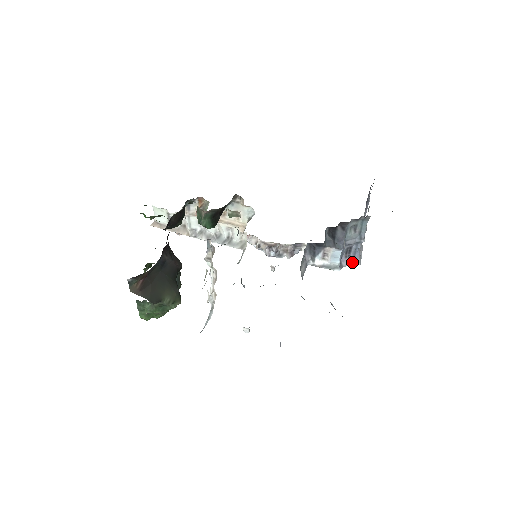
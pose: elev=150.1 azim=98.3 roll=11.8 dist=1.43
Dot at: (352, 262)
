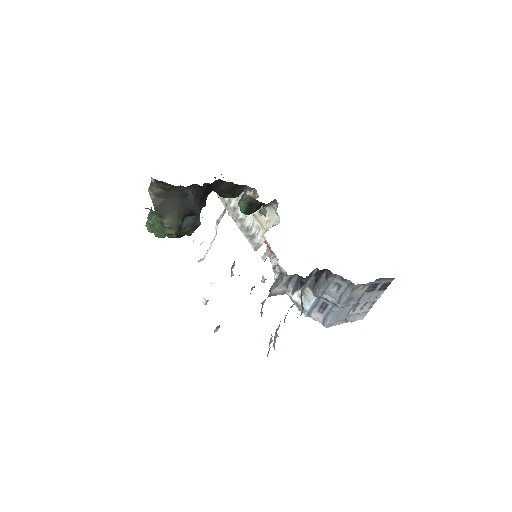
Dot at: (321, 320)
